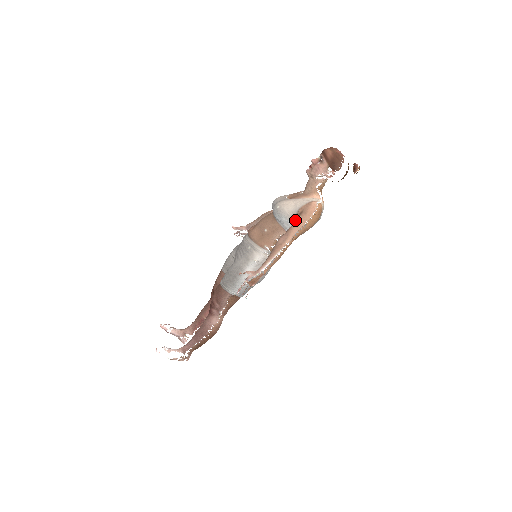
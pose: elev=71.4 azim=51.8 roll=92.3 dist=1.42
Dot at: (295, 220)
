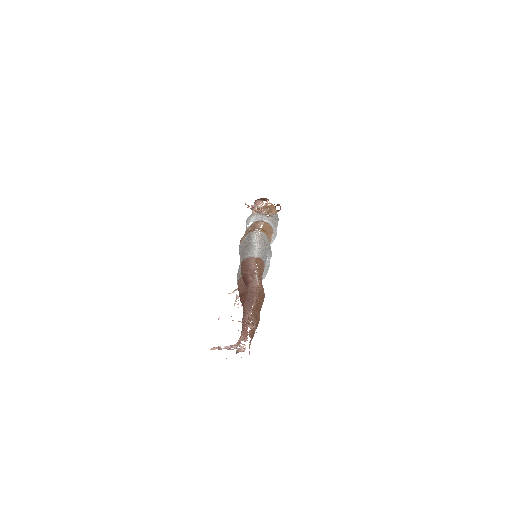
Dot at: occluded
